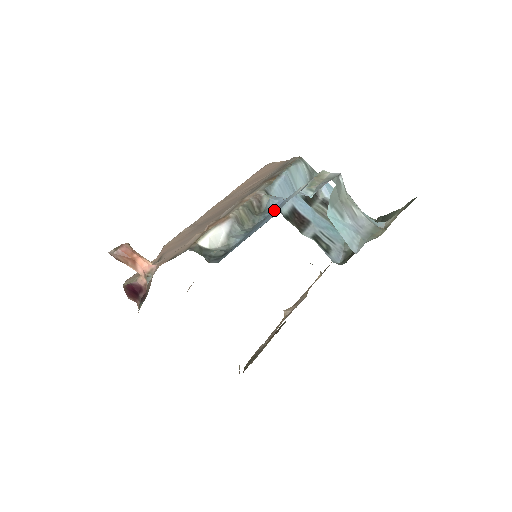
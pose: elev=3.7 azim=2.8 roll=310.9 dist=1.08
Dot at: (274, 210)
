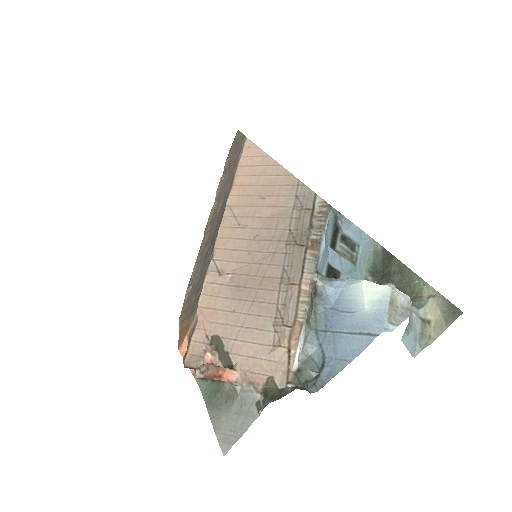
Dot at: (335, 304)
